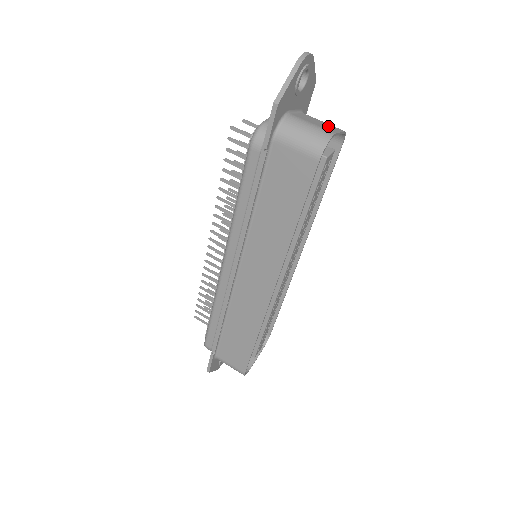
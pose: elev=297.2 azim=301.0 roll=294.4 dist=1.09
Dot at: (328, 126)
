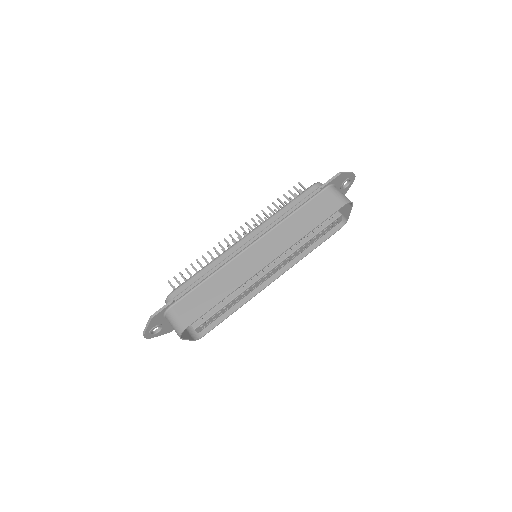
Dot at: (345, 209)
